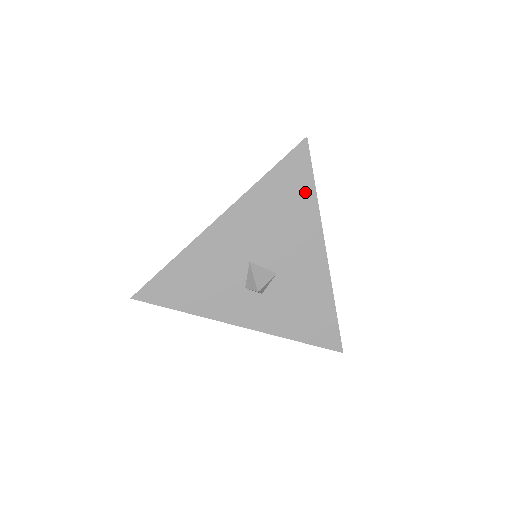
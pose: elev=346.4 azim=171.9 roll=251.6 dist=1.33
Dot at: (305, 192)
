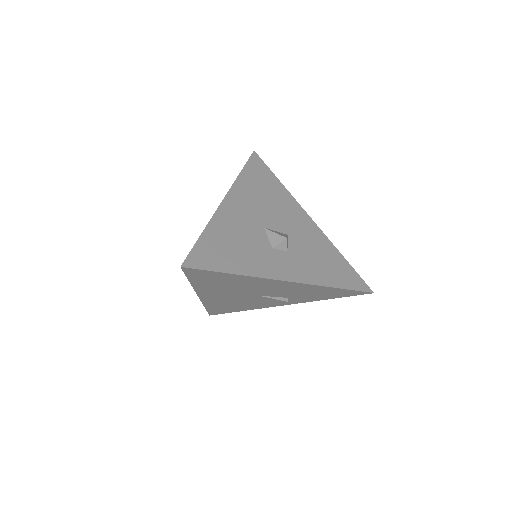
Dot at: (273, 181)
